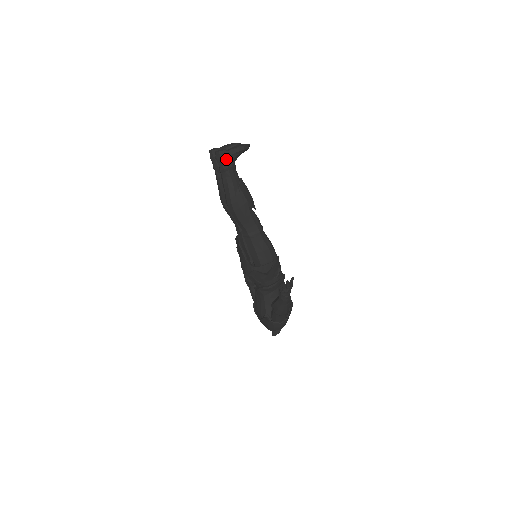
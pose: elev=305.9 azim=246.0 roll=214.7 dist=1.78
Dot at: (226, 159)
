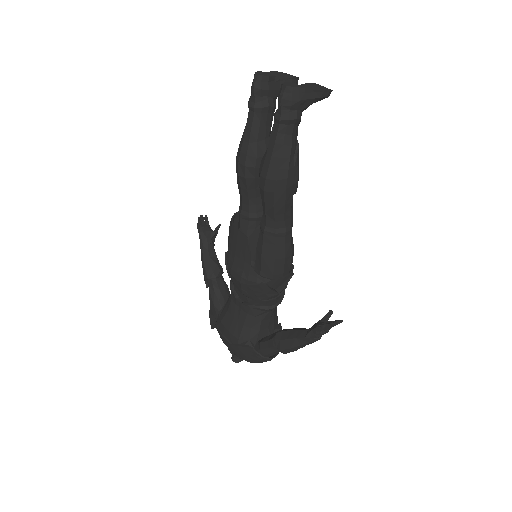
Dot at: (298, 104)
